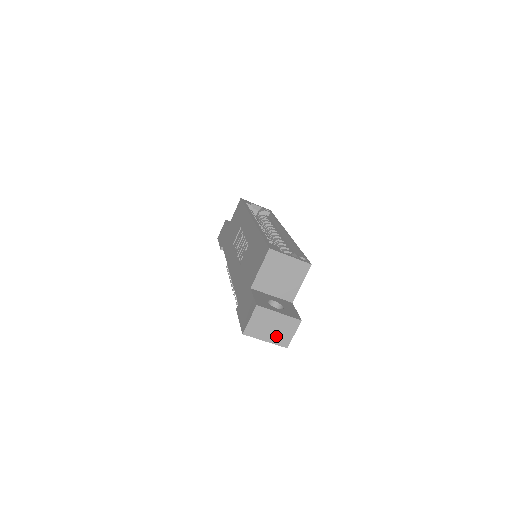
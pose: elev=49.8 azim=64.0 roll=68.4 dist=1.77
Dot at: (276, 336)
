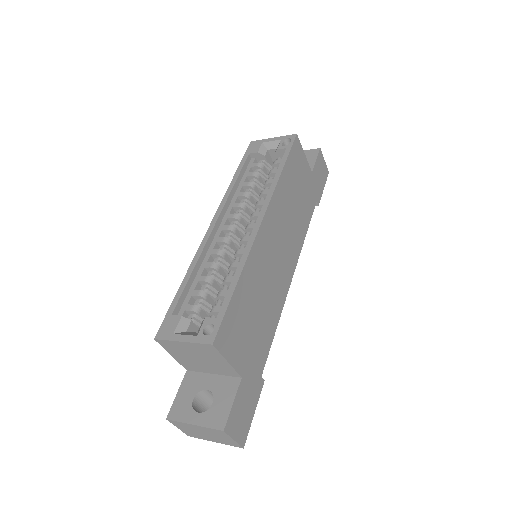
Dot at: (219, 439)
